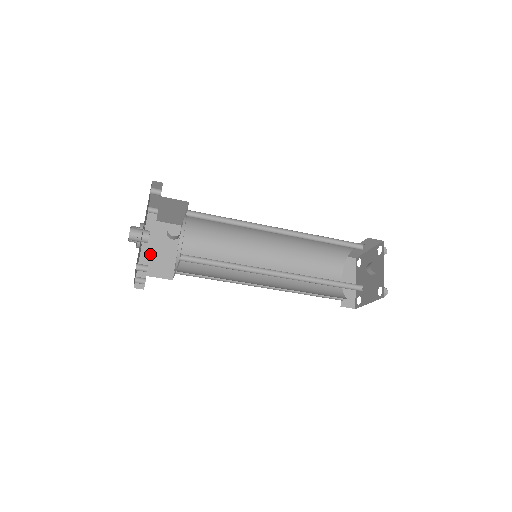
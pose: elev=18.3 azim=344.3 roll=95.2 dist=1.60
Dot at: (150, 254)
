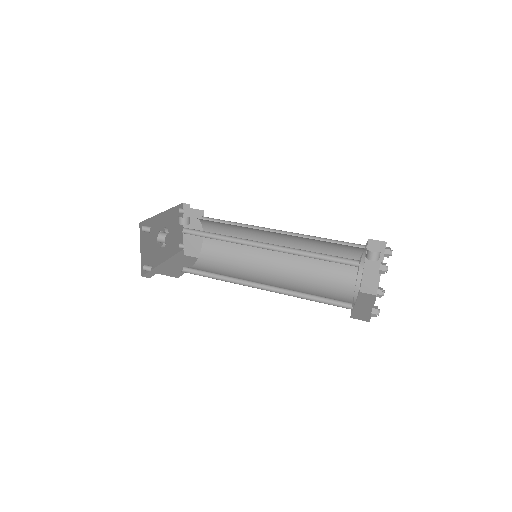
Dot at: (168, 266)
